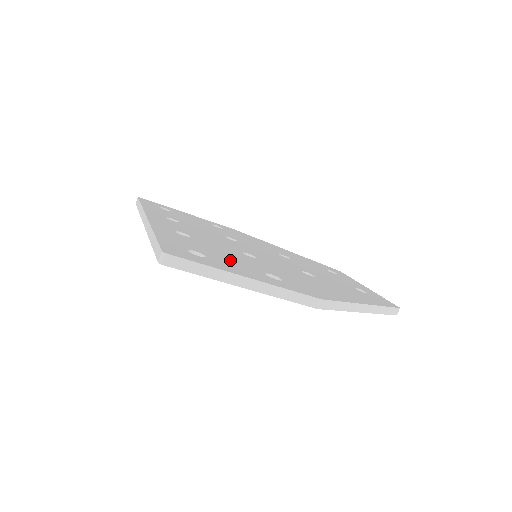
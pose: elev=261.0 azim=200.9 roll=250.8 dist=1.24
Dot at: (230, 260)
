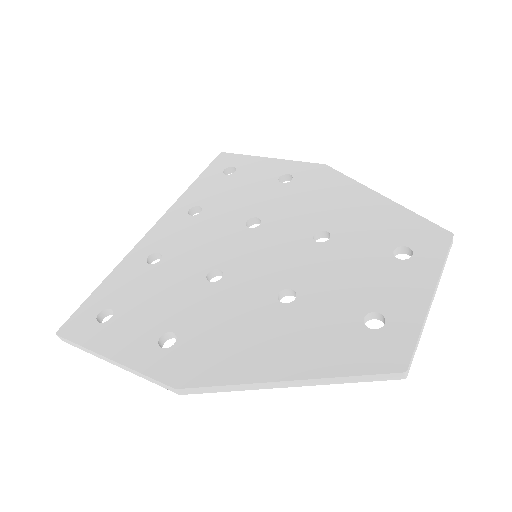
Dot at: (143, 313)
